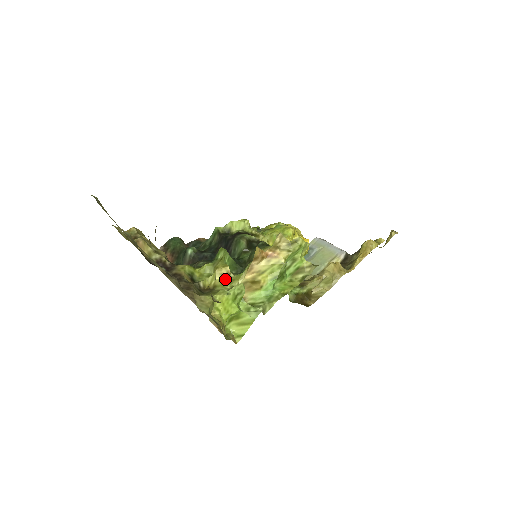
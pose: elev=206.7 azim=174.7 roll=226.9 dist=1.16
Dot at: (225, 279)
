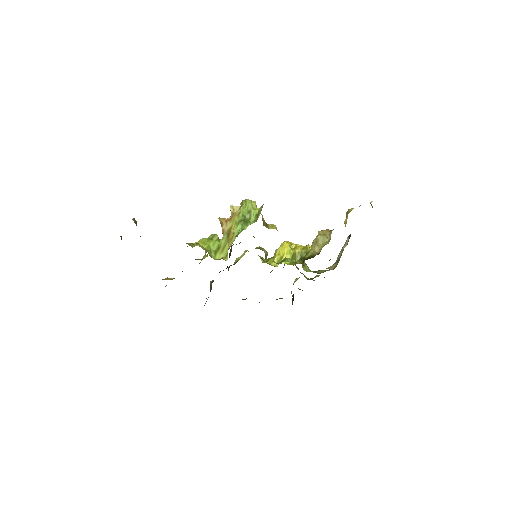
Dot at: occluded
